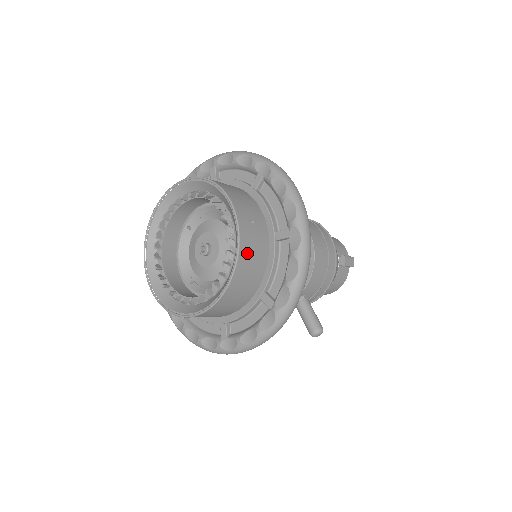
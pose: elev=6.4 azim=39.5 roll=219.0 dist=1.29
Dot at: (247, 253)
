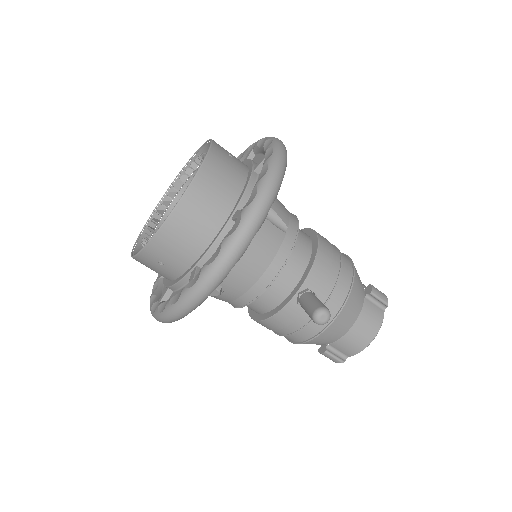
Dot at: (217, 164)
